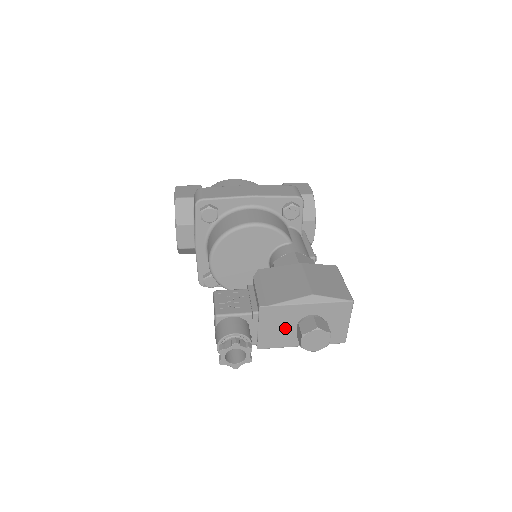
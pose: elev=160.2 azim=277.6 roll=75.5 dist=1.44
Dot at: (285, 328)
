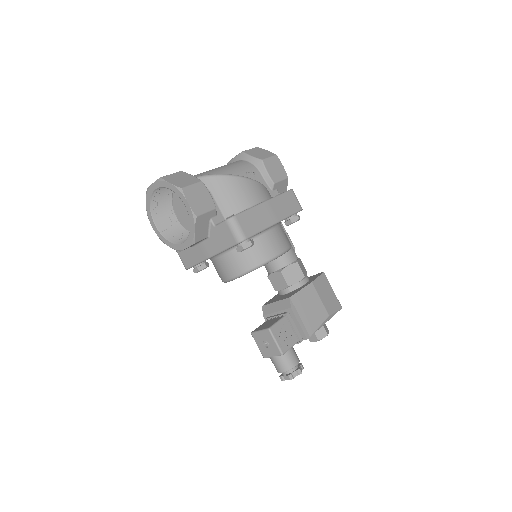
Dot at: occluded
